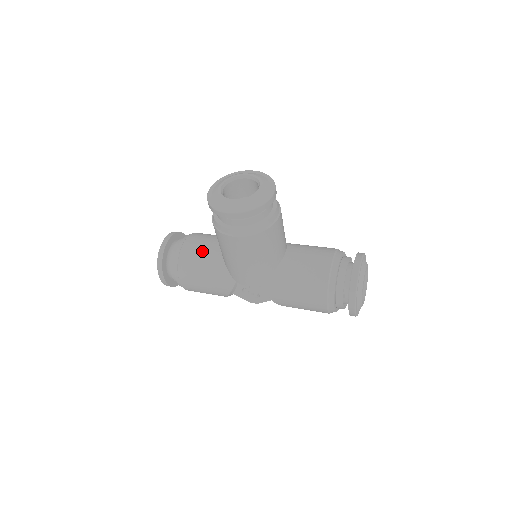
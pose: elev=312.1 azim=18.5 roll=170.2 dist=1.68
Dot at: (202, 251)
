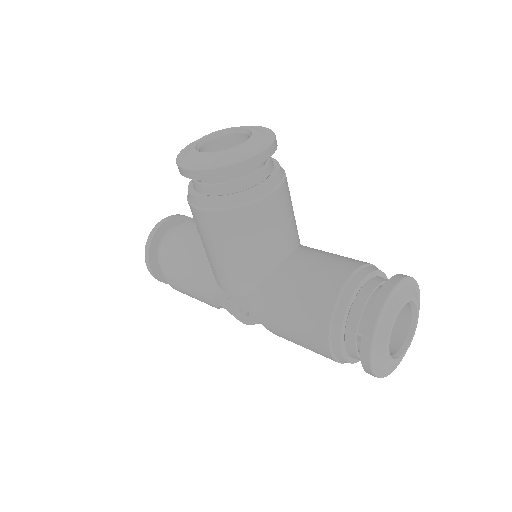
Dot at: (192, 238)
